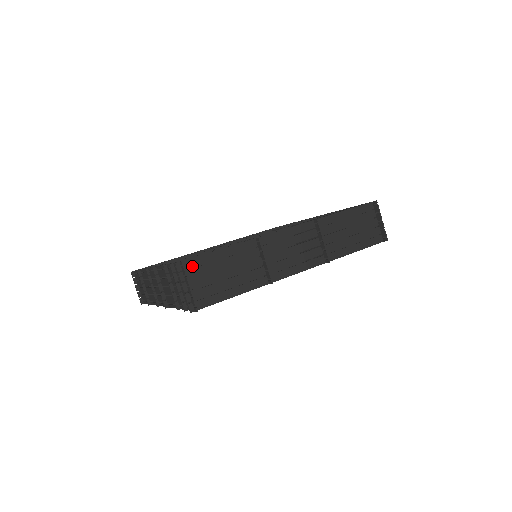
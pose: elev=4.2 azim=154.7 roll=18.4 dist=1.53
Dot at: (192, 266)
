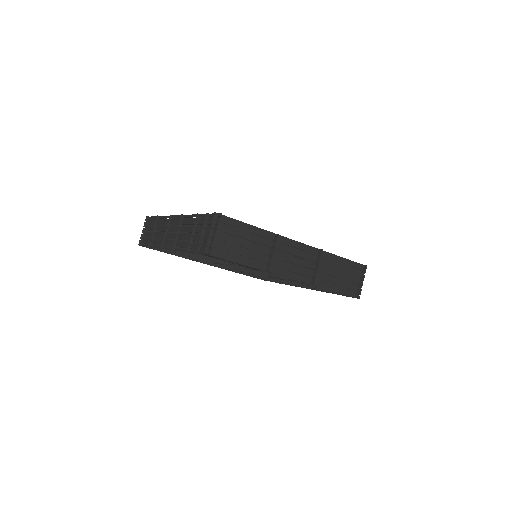
Dot at: (224, 222)
